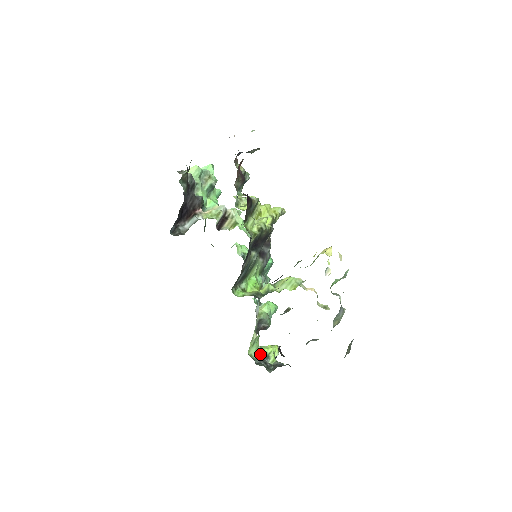
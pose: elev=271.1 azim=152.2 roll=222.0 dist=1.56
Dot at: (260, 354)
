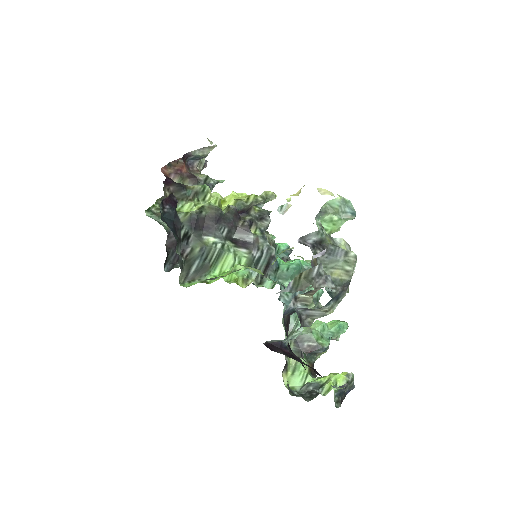
Dot at: (307, 384)
